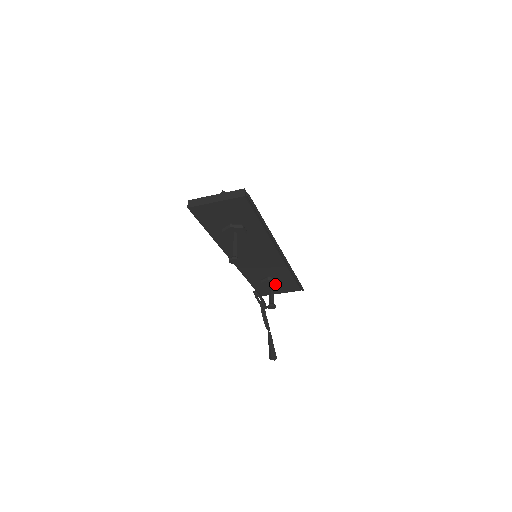
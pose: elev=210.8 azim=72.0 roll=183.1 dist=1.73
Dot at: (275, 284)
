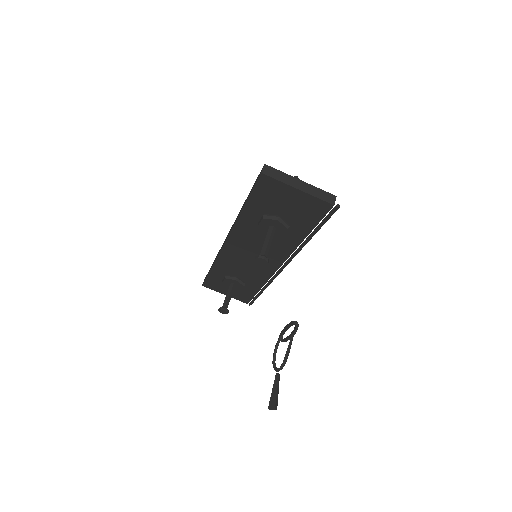
Dot at: (236, 287)
